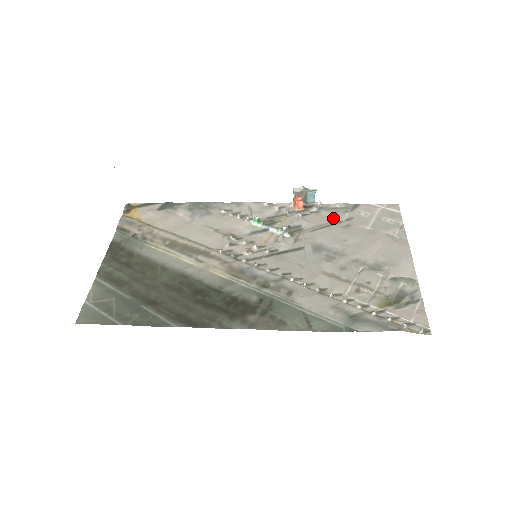
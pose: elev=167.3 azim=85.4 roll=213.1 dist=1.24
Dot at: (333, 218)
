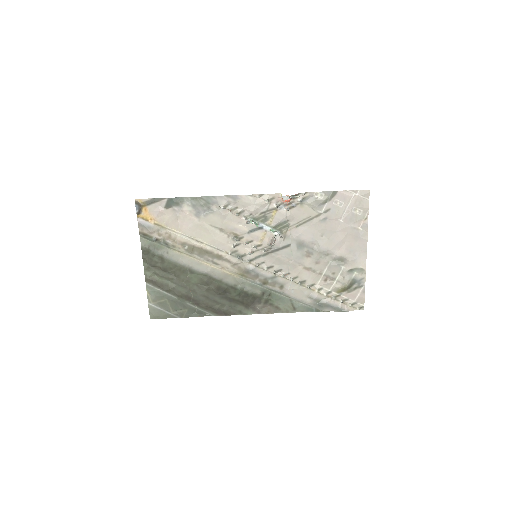
Dot at: (314, 210)
